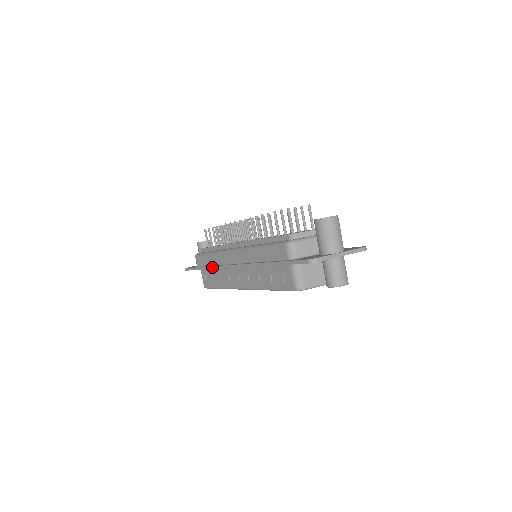
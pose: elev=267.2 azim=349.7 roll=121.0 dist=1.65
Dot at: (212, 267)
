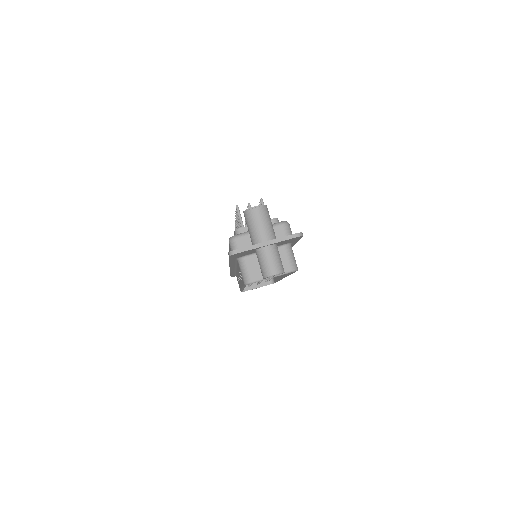
Dot at: occluded
